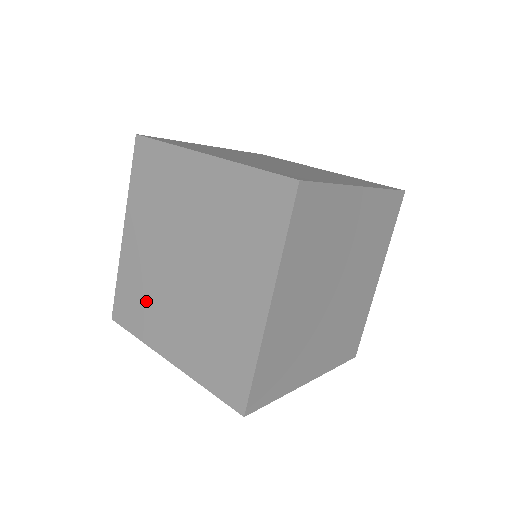
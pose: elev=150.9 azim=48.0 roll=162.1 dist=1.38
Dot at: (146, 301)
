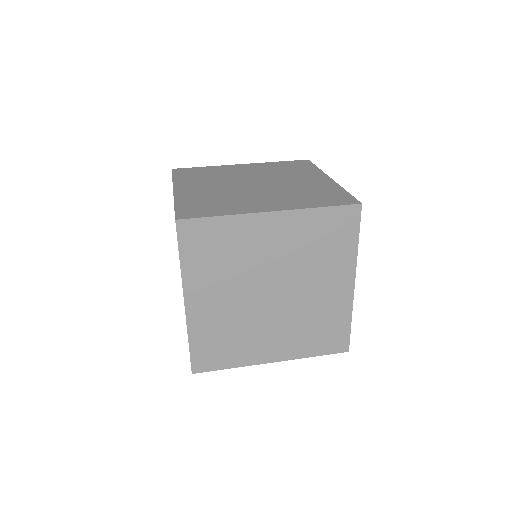
Dot at: (234, 339)
